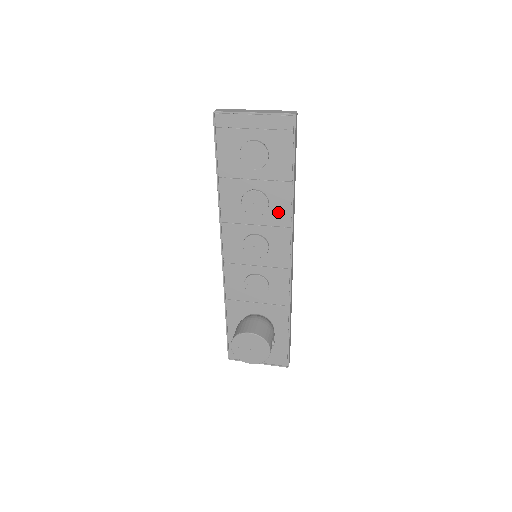
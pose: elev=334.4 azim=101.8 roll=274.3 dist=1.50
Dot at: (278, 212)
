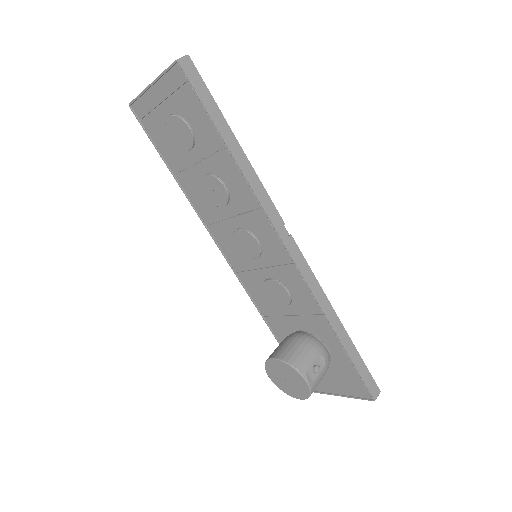
Dot at: (239, 192)
